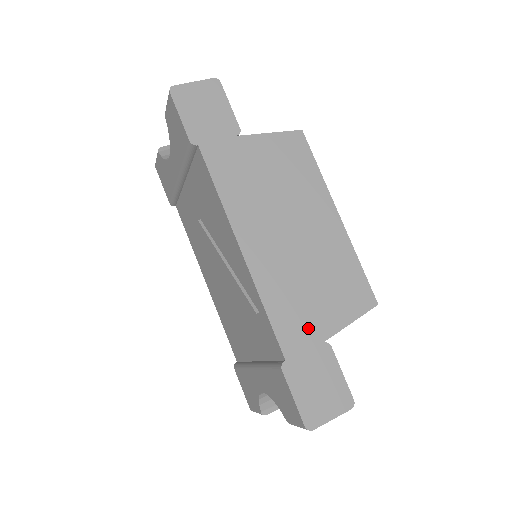
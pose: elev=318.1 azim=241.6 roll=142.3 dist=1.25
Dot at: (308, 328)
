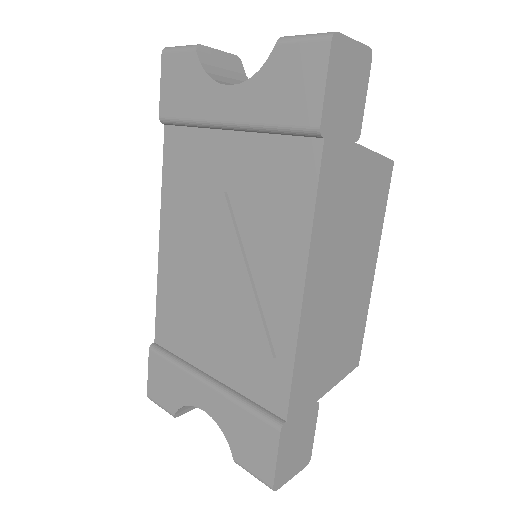
Dot at: (313, 387)
